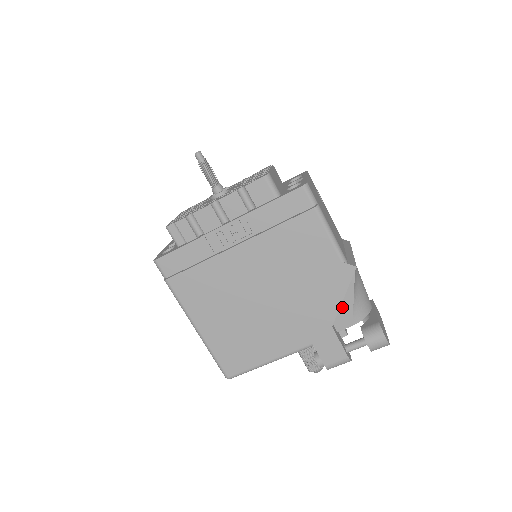
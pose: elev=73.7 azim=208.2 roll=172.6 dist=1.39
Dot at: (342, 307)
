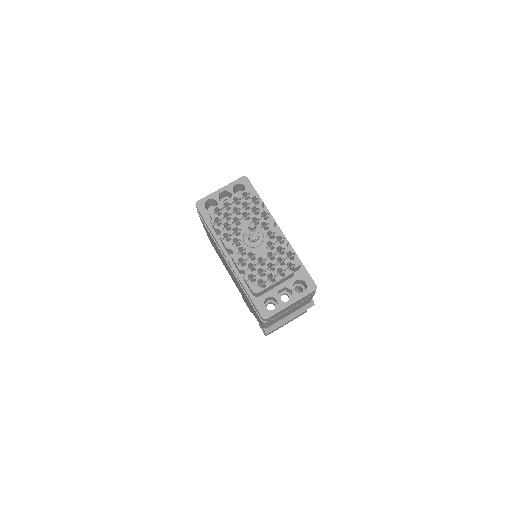
Dot at: occluded
